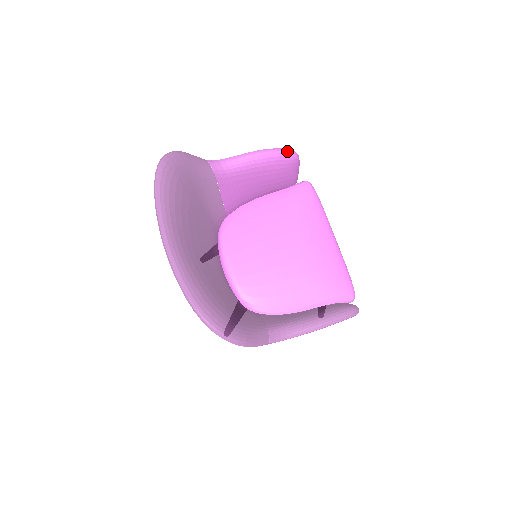
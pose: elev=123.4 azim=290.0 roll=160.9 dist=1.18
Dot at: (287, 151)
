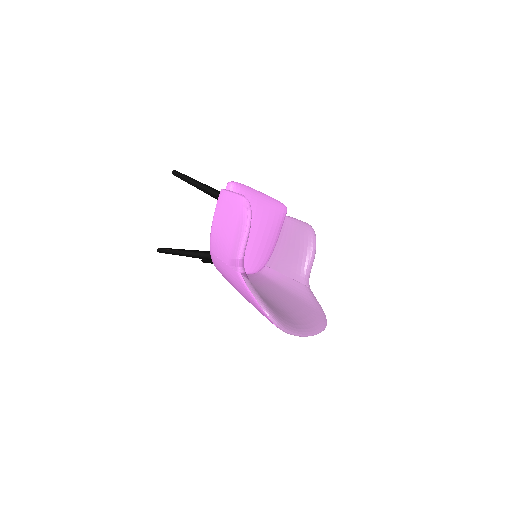
Dot at: (251, 210)
